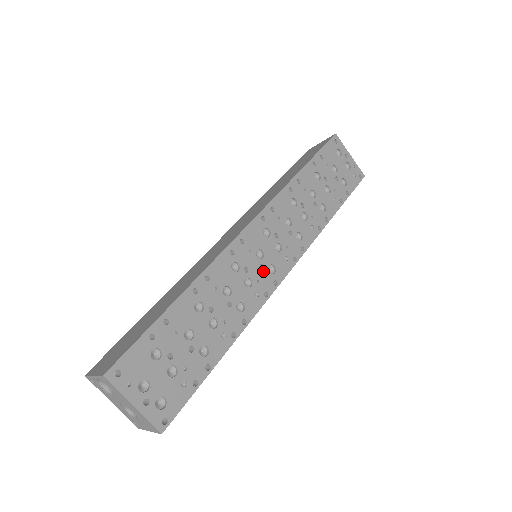
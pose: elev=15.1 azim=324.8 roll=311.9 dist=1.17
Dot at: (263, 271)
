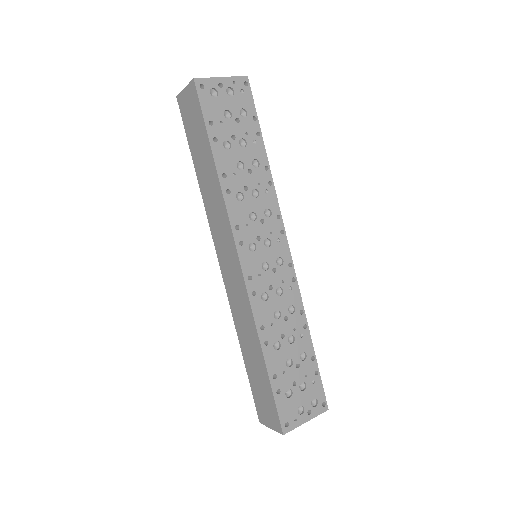
Dot at: (278, 272)
